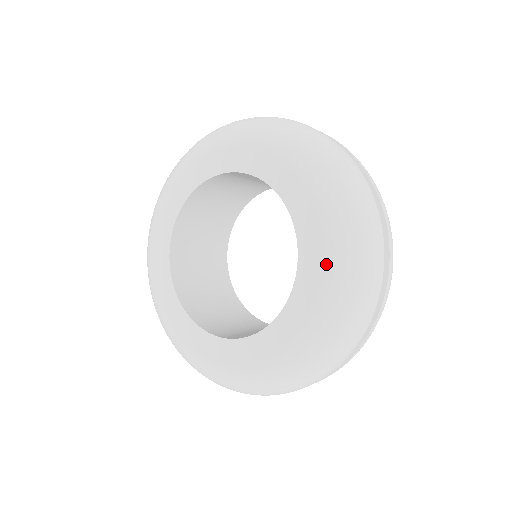
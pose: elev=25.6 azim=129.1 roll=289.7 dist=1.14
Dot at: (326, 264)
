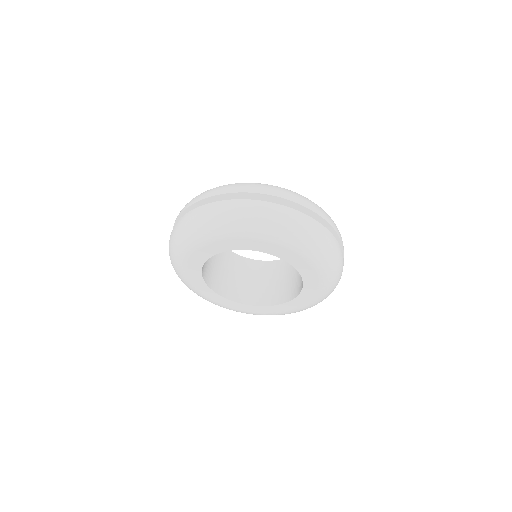
Dot at: (320, 288)
